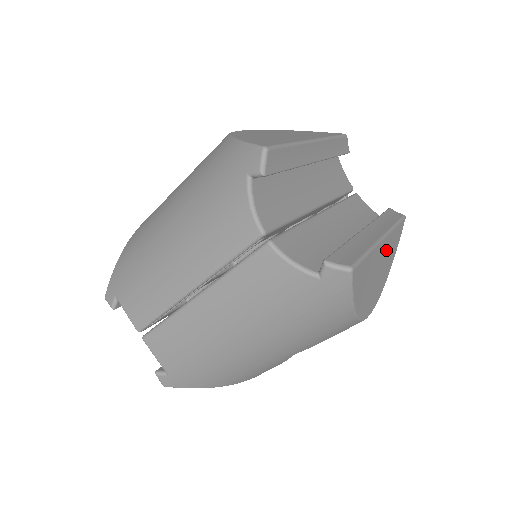
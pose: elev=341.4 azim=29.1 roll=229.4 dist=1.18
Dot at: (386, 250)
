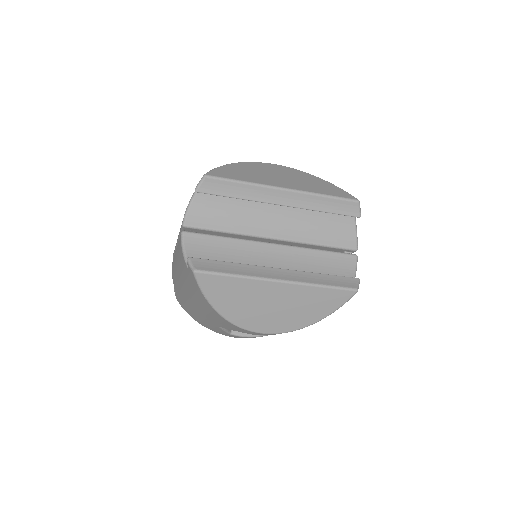
Dot at: (292, 296)
